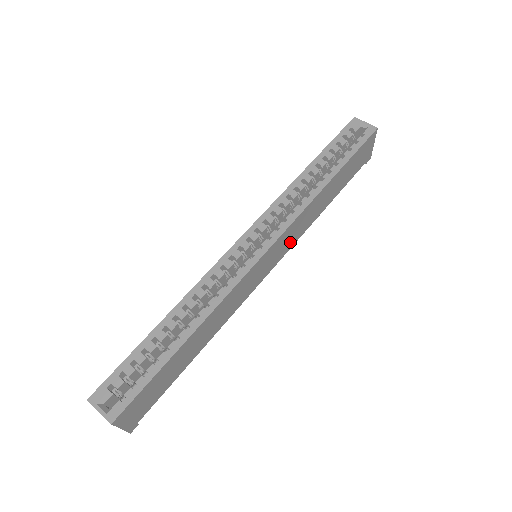
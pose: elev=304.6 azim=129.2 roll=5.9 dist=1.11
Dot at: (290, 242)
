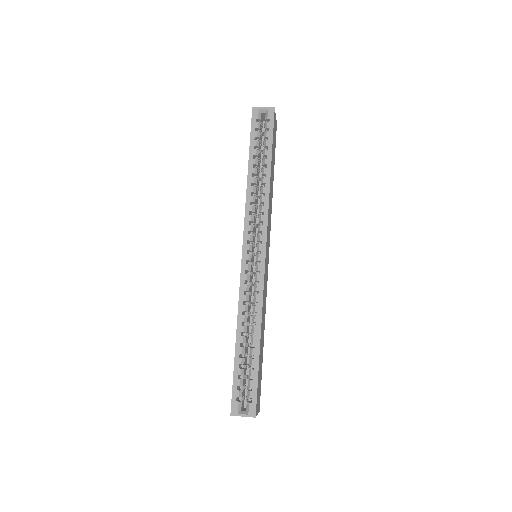
Dot at: (269, 230)
